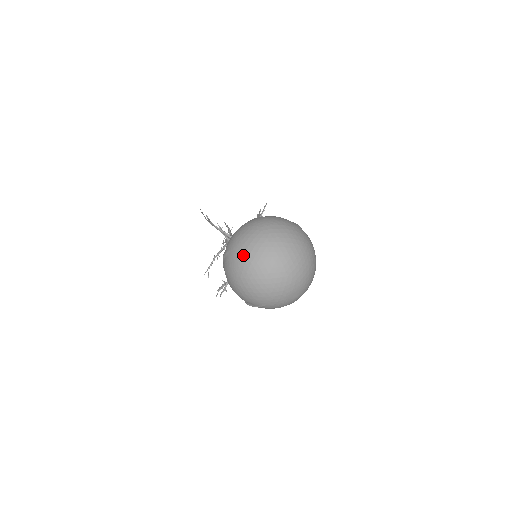
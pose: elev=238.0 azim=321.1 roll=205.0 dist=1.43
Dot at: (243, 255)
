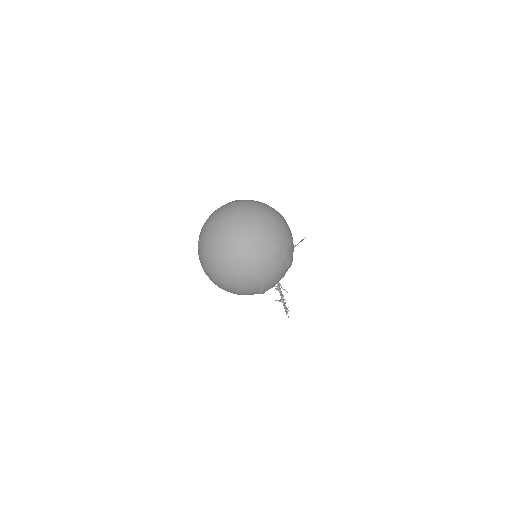
Dot at: (205, 262)
